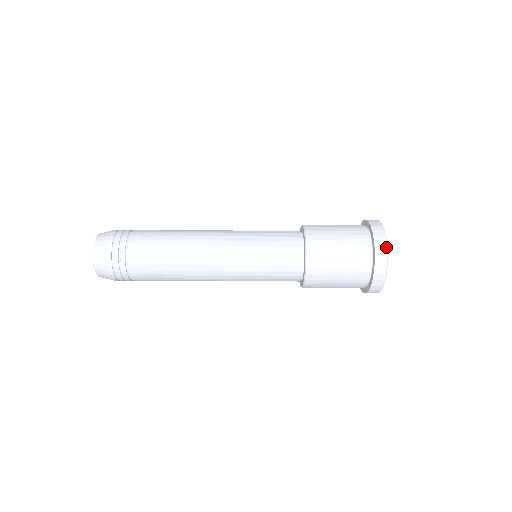
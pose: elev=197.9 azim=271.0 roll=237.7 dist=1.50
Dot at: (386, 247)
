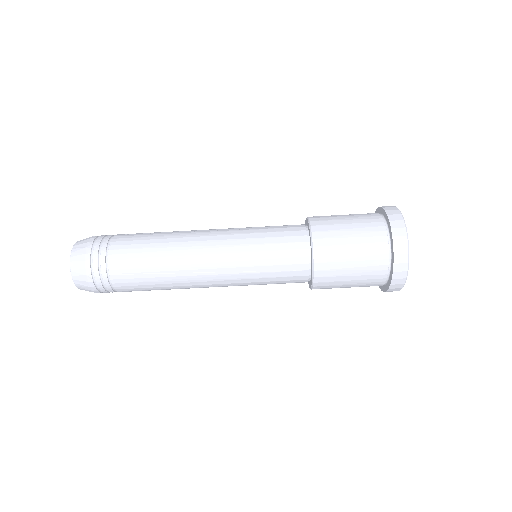
Dot at: (401, 217)
